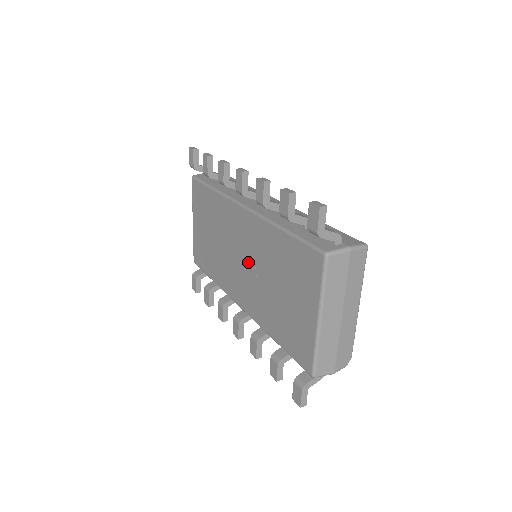
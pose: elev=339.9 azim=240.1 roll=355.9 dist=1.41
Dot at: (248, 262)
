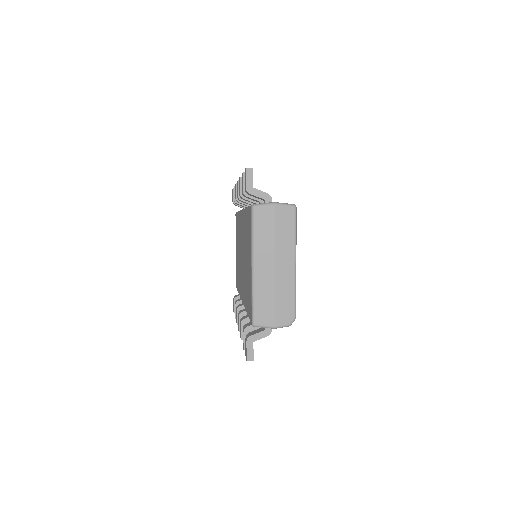
Dot at: (242, 255)
